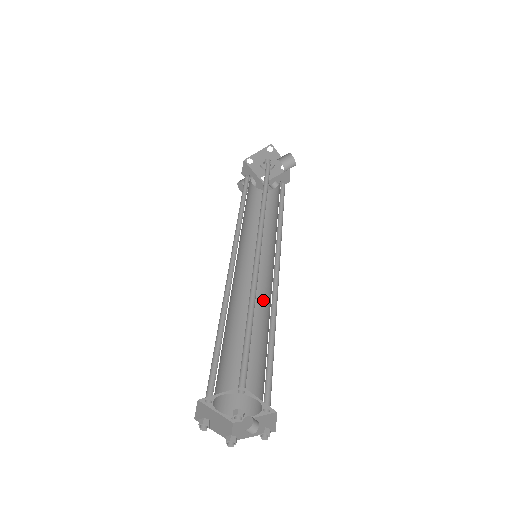
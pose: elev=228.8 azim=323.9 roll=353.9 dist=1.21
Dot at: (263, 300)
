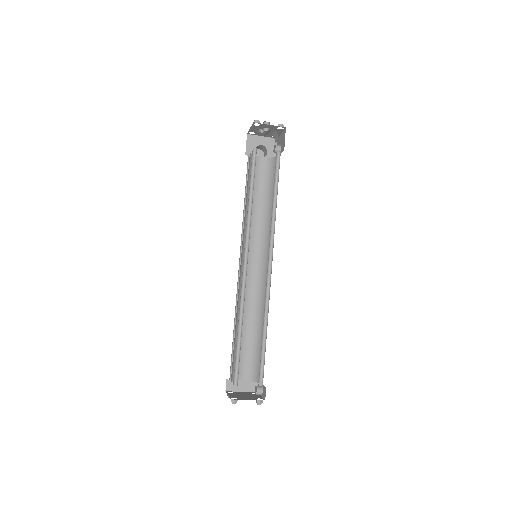
Dot at: occluded
